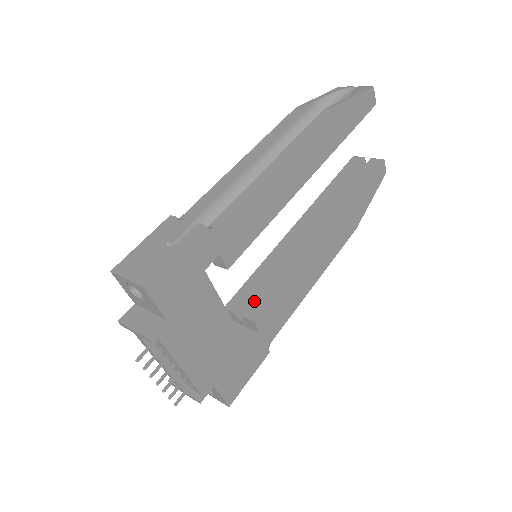
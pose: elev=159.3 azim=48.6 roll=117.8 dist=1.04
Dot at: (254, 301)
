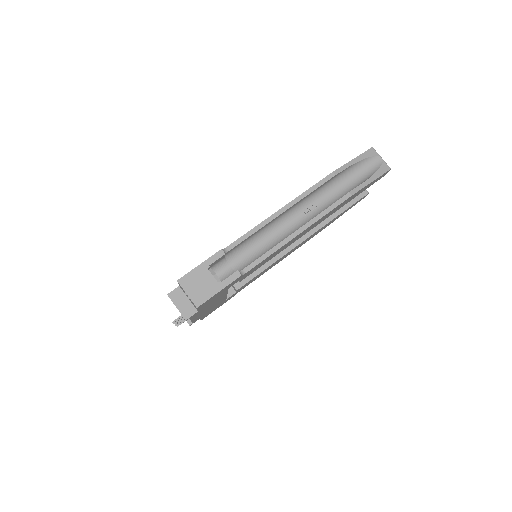
Dot at: occluded
